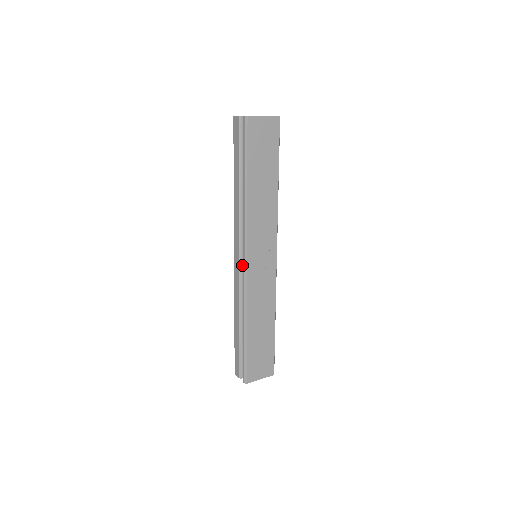
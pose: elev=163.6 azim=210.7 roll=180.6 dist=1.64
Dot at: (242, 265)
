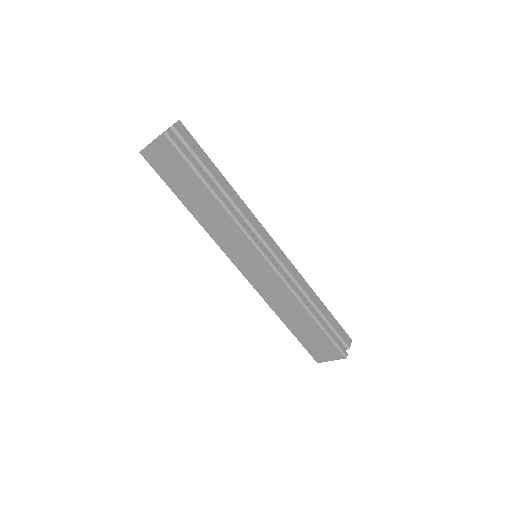
Dot at: occluded
